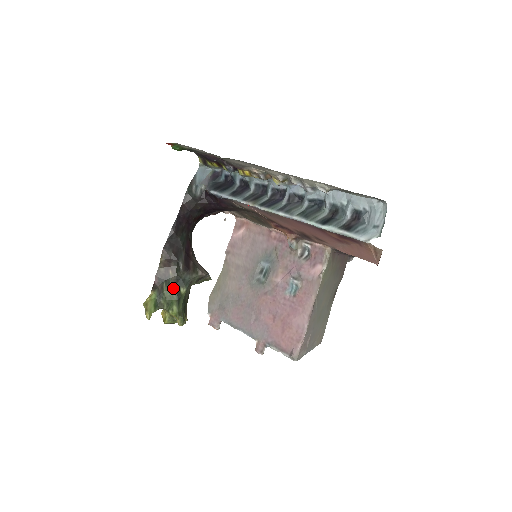
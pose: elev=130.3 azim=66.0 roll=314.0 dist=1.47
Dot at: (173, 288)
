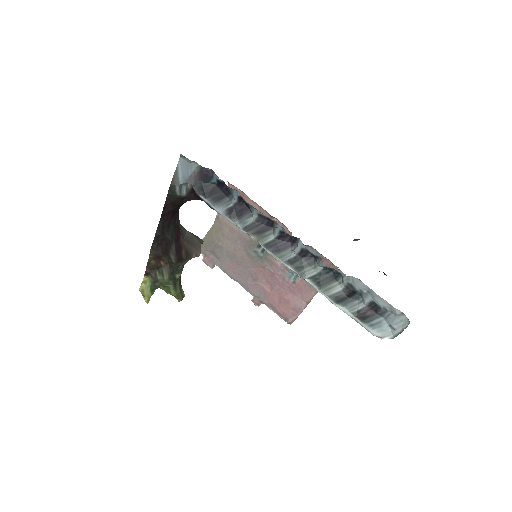
Dot at: (168, 277)
